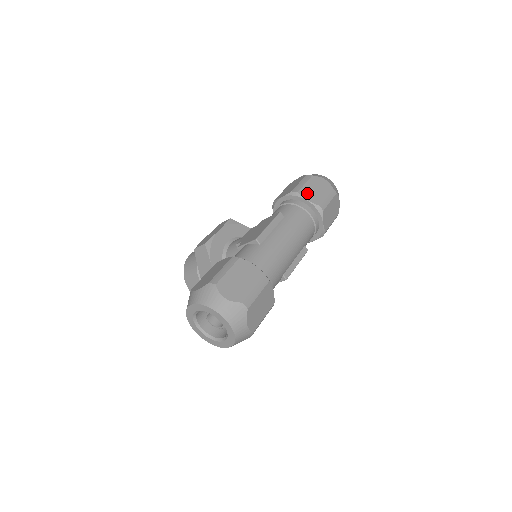
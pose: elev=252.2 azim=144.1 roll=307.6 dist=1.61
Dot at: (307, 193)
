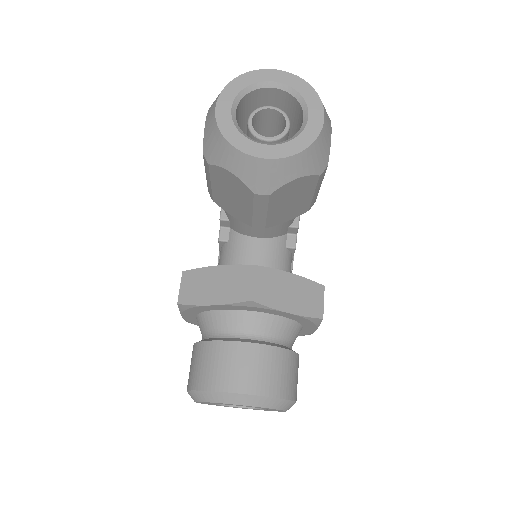
Dot at: occluded
